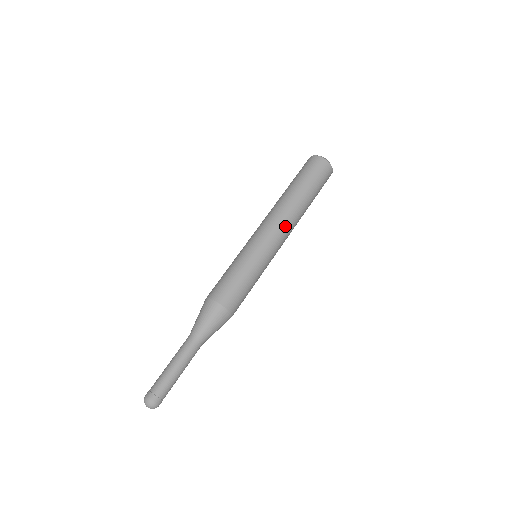
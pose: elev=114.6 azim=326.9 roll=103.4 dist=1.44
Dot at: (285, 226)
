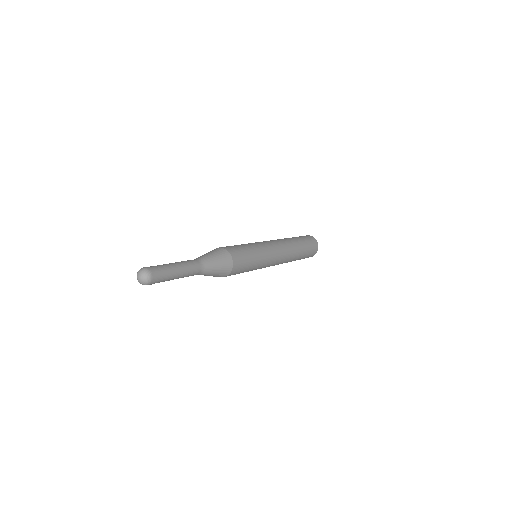
Dot at: (284, 251)
